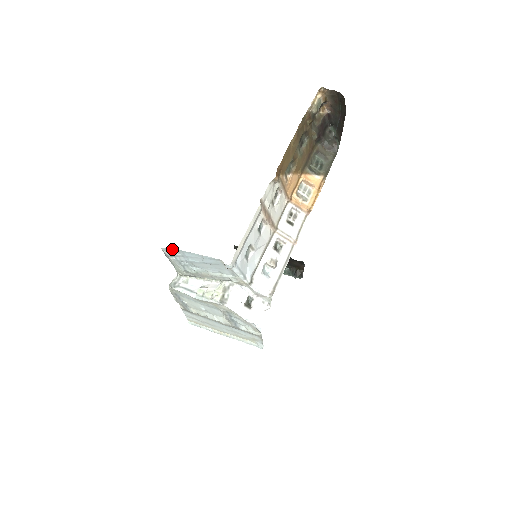
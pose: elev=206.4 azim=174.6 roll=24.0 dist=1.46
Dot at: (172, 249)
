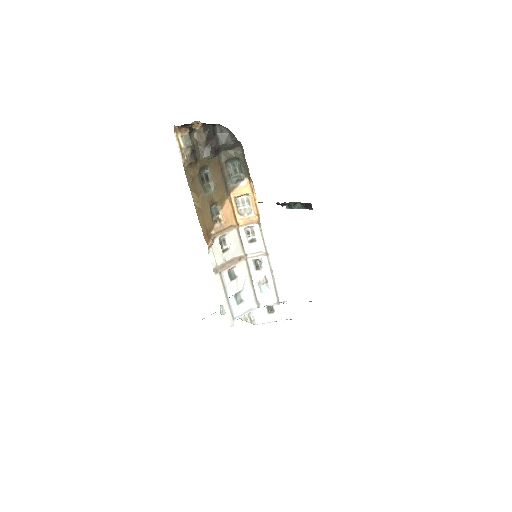
Dot at: occluded
